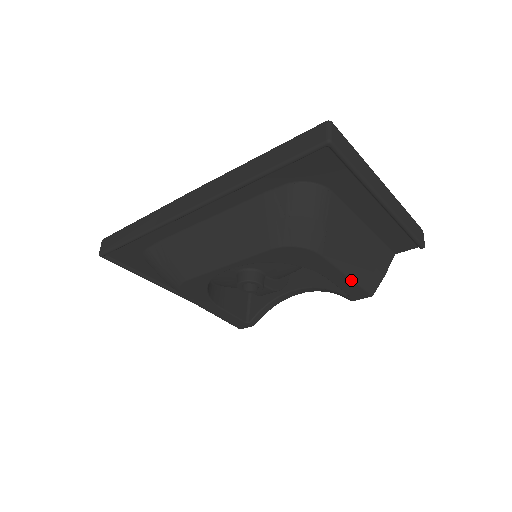
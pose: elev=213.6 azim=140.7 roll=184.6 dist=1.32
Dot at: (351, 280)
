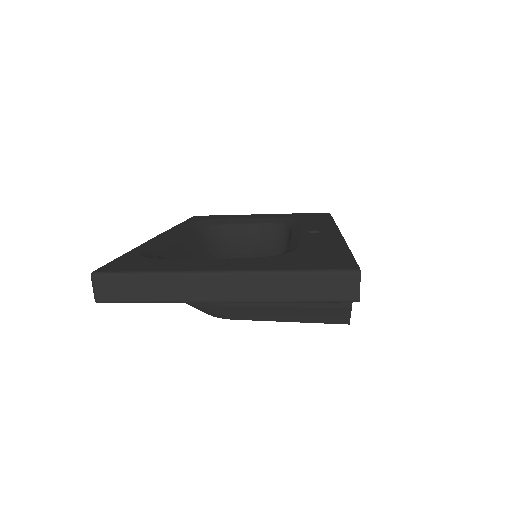
Dot at: occluded
